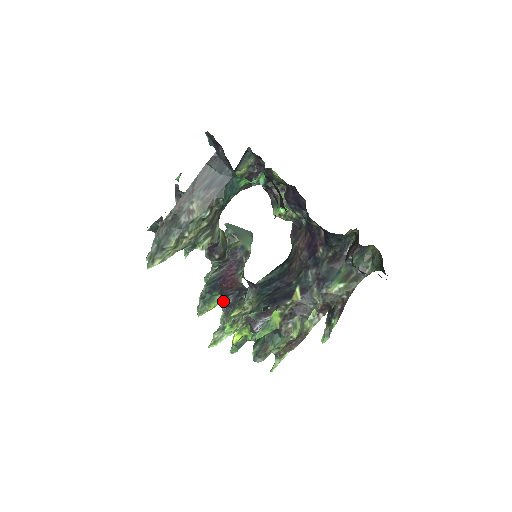
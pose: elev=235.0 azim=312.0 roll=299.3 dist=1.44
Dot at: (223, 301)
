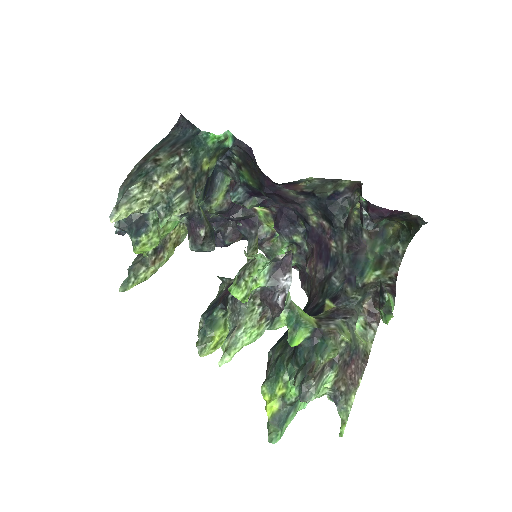
Dot at: (226, 304)
